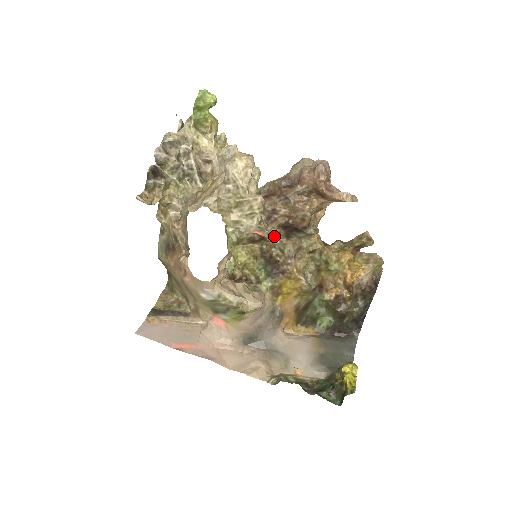
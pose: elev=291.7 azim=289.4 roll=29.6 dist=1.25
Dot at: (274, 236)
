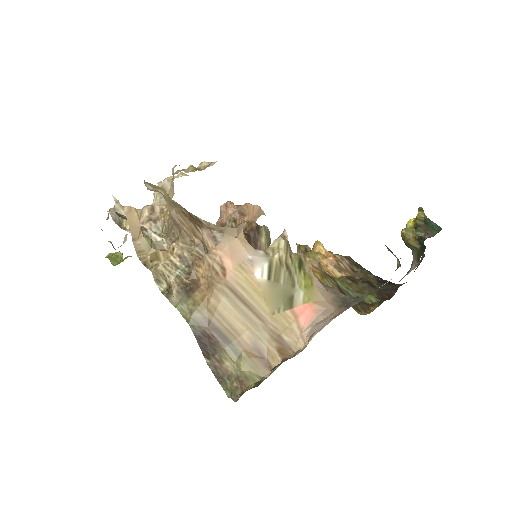
Dot at: occluded
